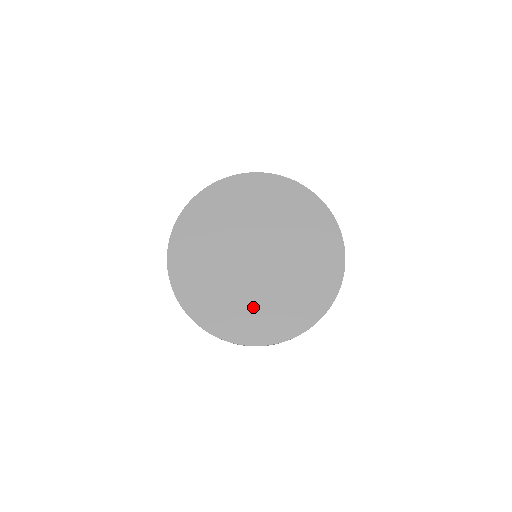
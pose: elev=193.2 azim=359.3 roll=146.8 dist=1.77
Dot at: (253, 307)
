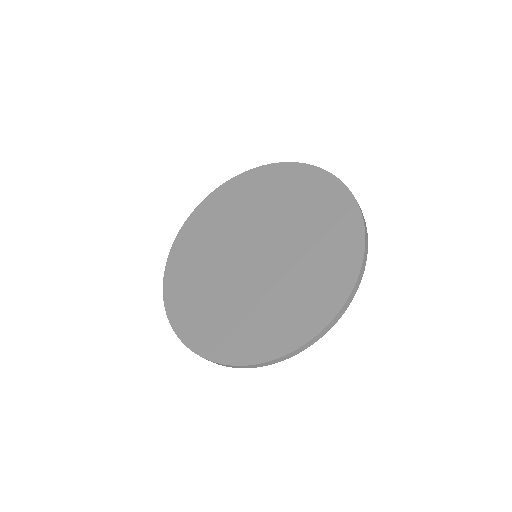
Dot at: (295, 291)
